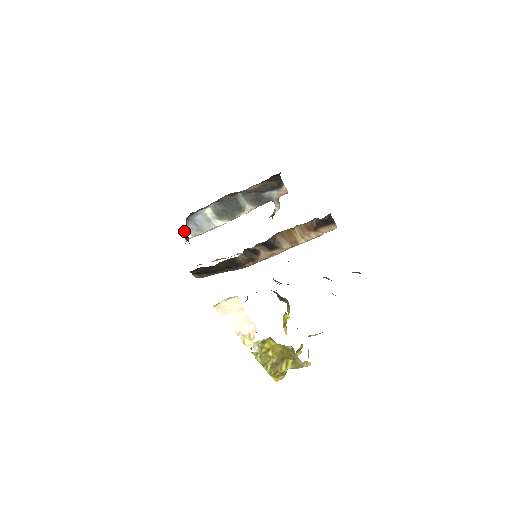
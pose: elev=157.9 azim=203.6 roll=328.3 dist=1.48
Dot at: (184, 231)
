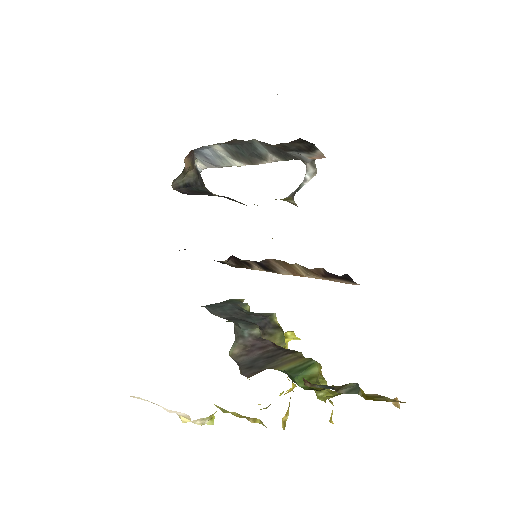
Dot at: (181, 177)
